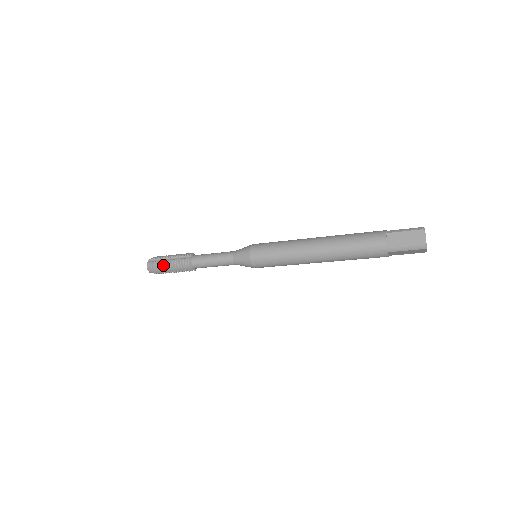
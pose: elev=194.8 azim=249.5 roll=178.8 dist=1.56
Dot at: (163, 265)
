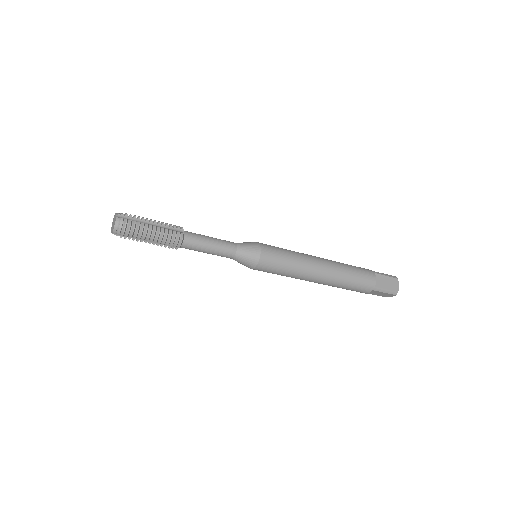
Dot at: (143, 229)
